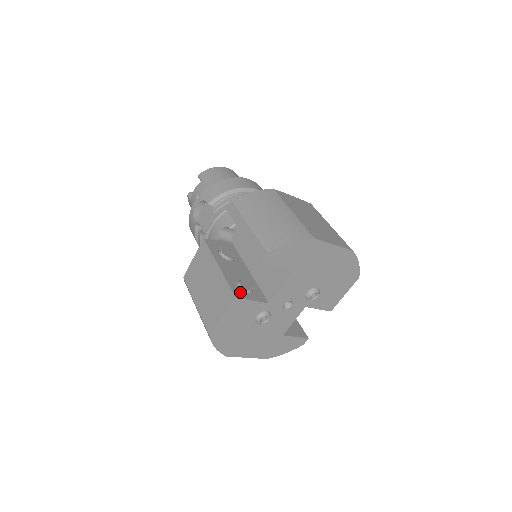
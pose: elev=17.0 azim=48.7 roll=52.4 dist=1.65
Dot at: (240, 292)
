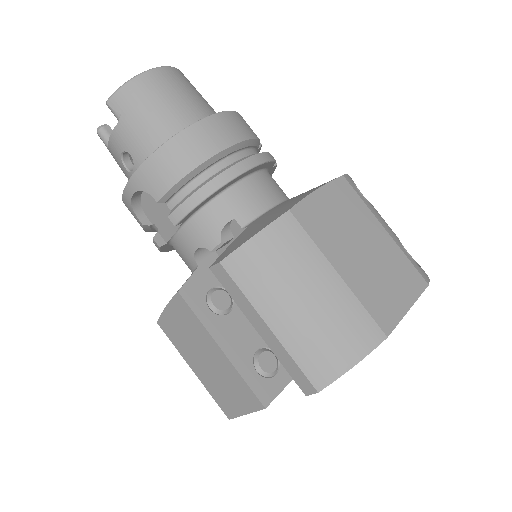
Dot at: (266, 386)
